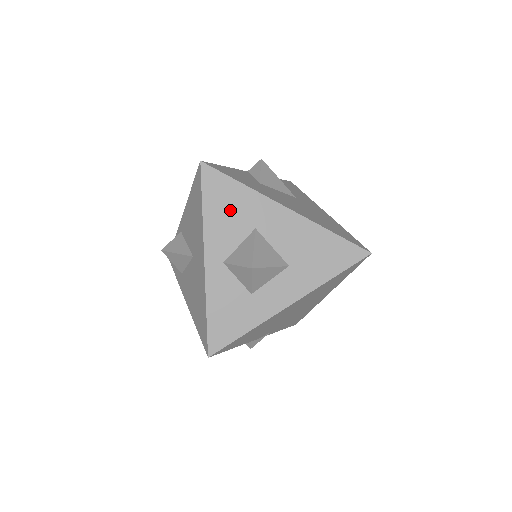
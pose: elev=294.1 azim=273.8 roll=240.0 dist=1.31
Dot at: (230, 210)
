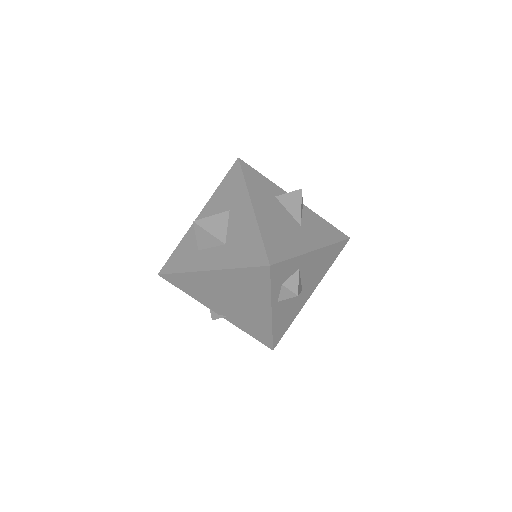
Dot at: (228, 193)
